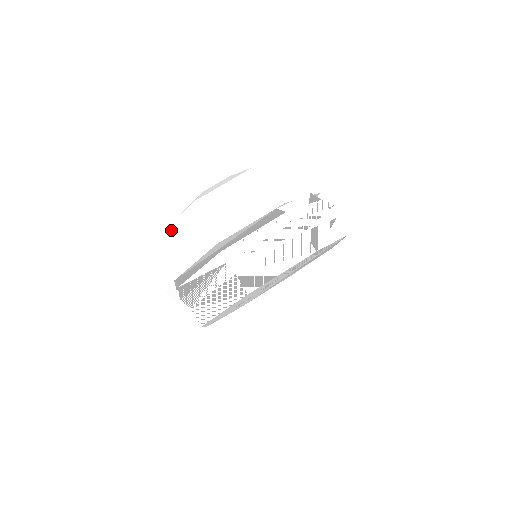
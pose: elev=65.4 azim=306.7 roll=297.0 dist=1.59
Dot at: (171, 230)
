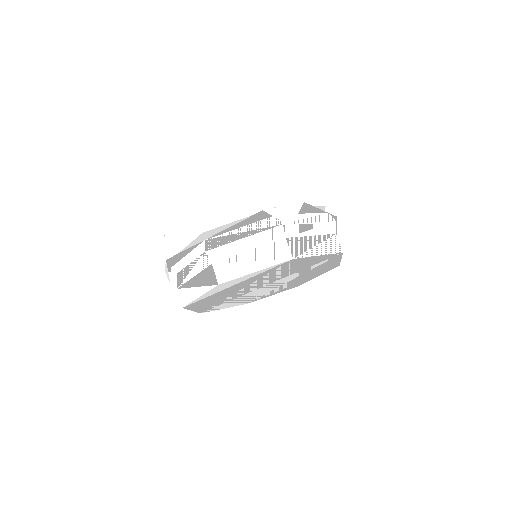
Dot at: (176, 214)
